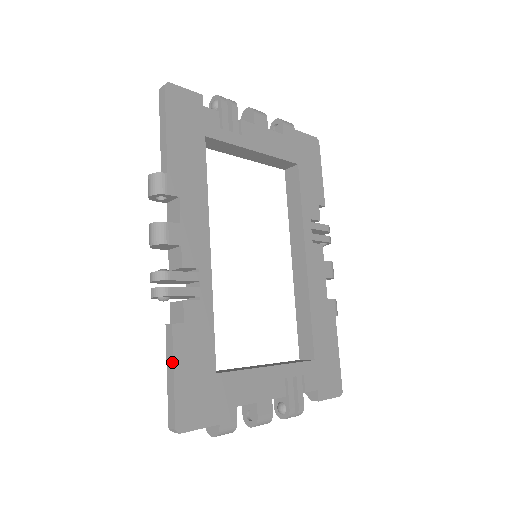
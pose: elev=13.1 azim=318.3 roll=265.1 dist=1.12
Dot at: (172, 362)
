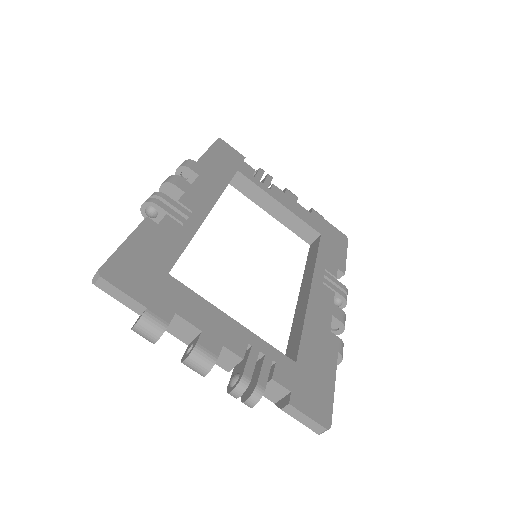
Dot at: (130, 235)
